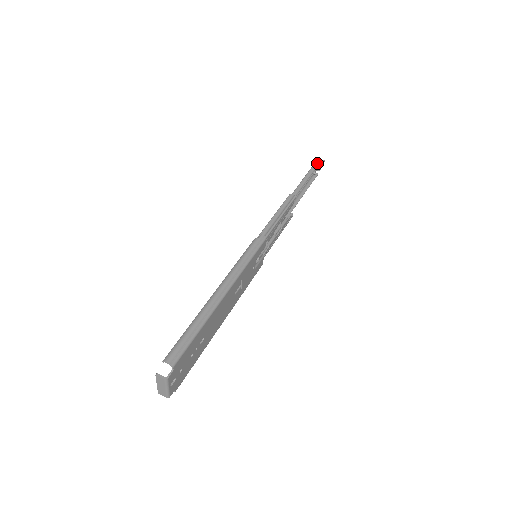
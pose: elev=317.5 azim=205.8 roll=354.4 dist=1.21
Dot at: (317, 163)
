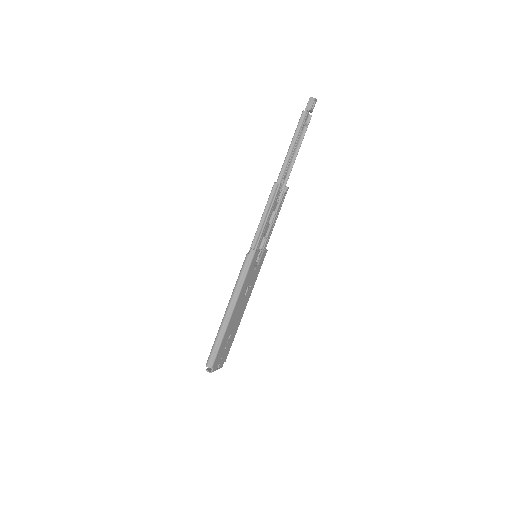
Dot at: (304, 112)
